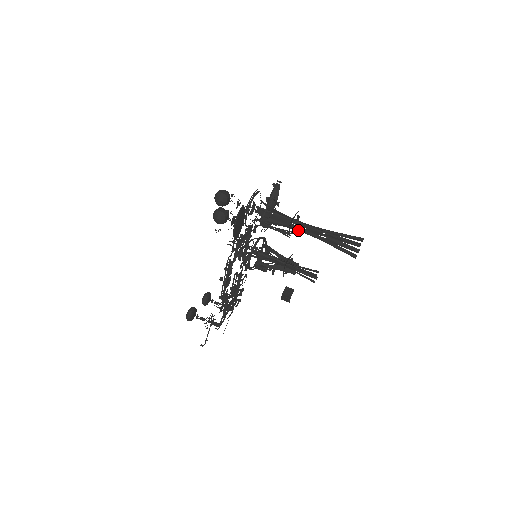
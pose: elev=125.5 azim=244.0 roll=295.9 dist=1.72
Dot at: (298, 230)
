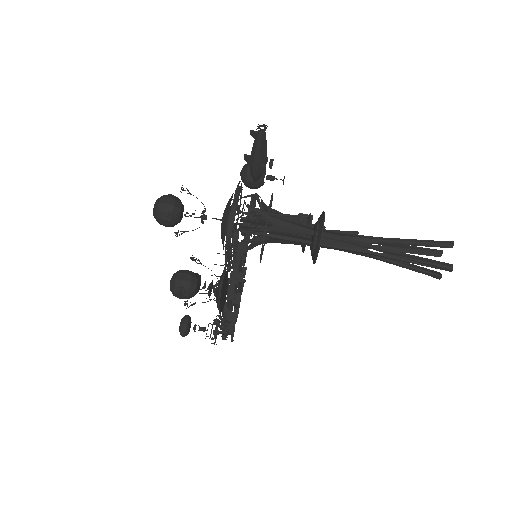
Dot at: occluded
